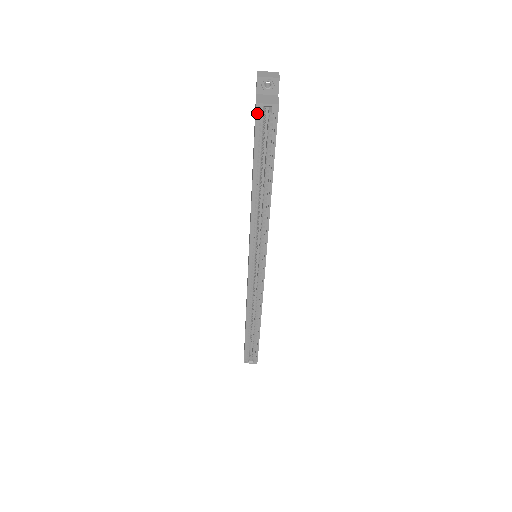
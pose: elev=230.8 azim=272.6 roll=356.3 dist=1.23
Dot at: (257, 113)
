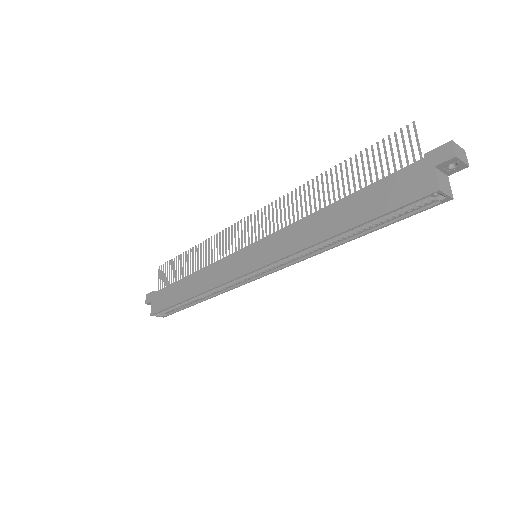
Dot at: (428, 196)
